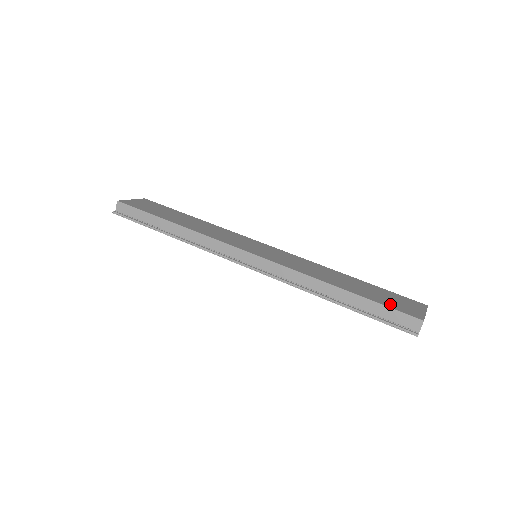
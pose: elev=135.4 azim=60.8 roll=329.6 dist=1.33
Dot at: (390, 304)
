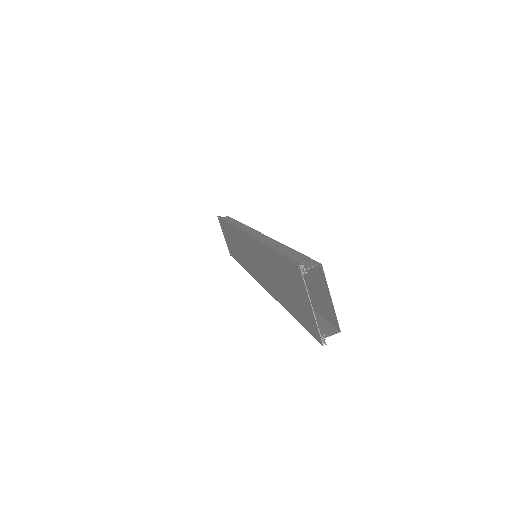
Dot at: occluded
